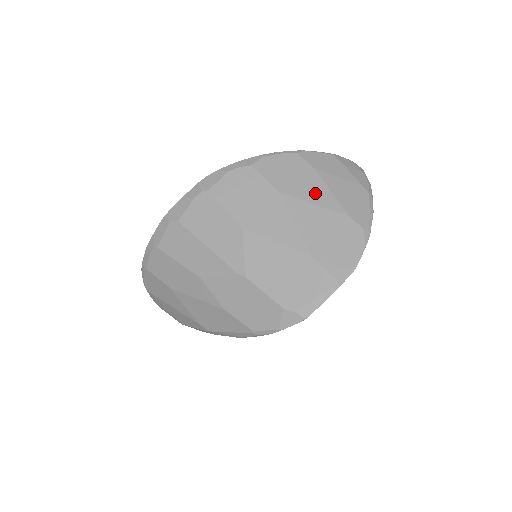
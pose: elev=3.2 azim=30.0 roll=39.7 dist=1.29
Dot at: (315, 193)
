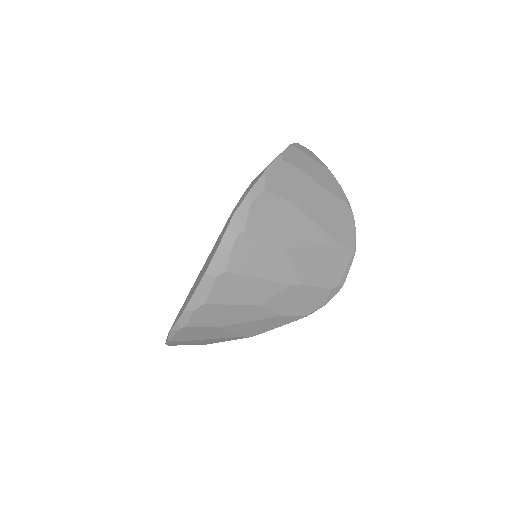
Dot at: (312, 190)
